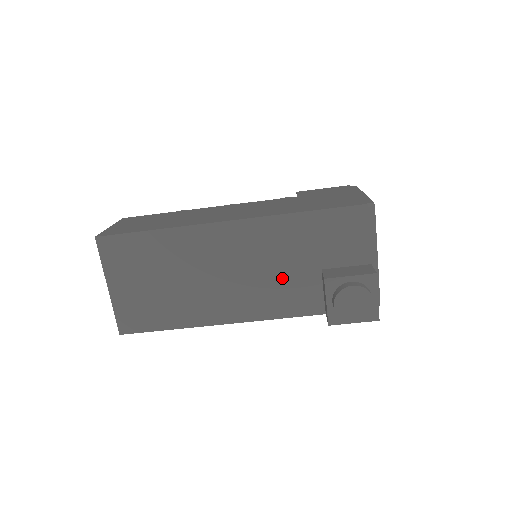
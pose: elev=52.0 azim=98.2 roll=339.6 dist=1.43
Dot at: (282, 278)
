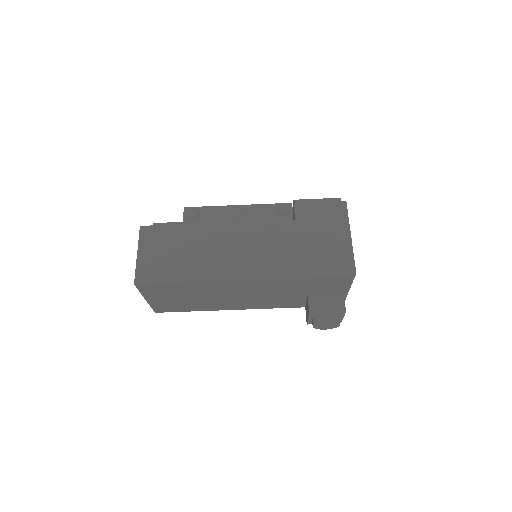
Dot at: (278, 297)
